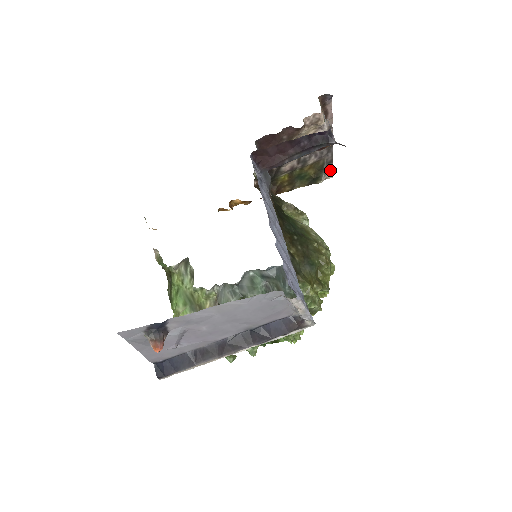
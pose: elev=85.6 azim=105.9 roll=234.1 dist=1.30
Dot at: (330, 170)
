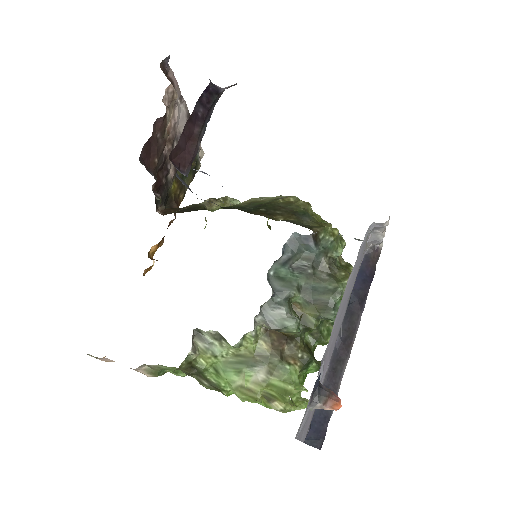
Dot at: (199, 147)
